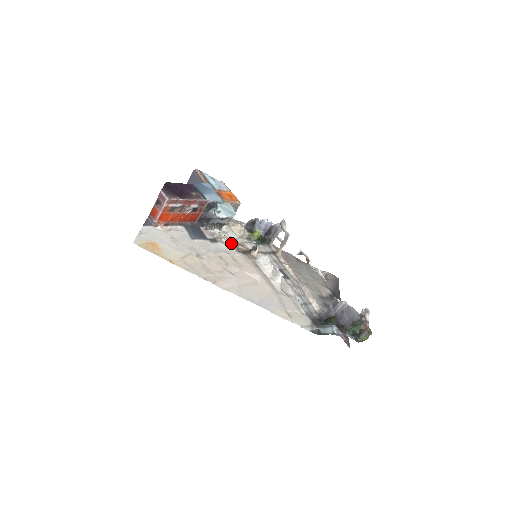
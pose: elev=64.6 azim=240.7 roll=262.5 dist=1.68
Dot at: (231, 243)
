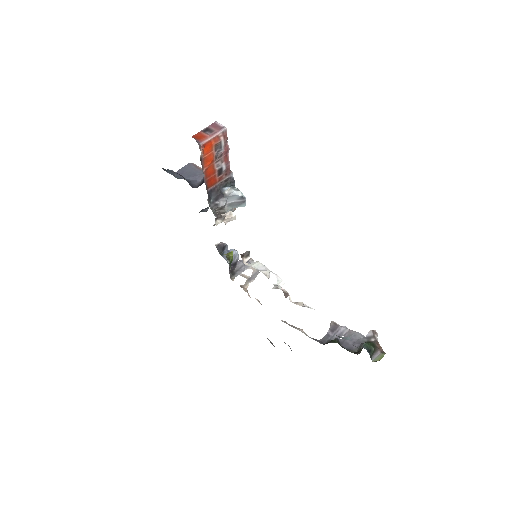
Dot at: occluded
